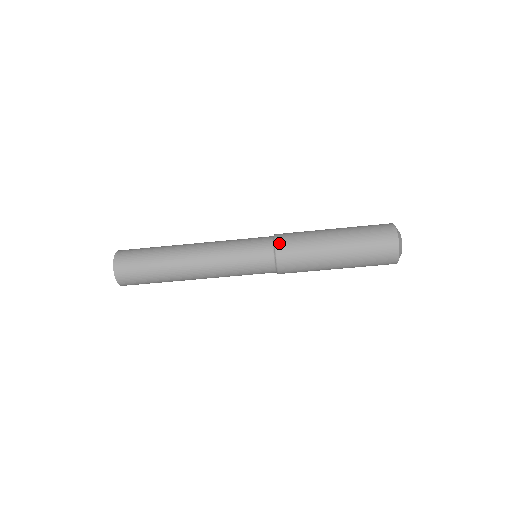
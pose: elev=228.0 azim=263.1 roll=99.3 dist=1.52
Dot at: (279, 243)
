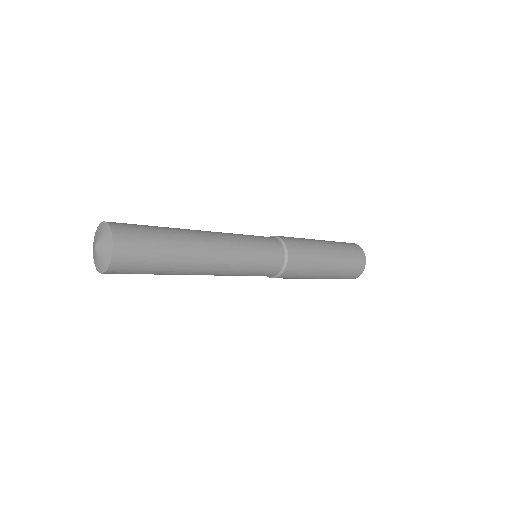
Dot at: (287, 271)
